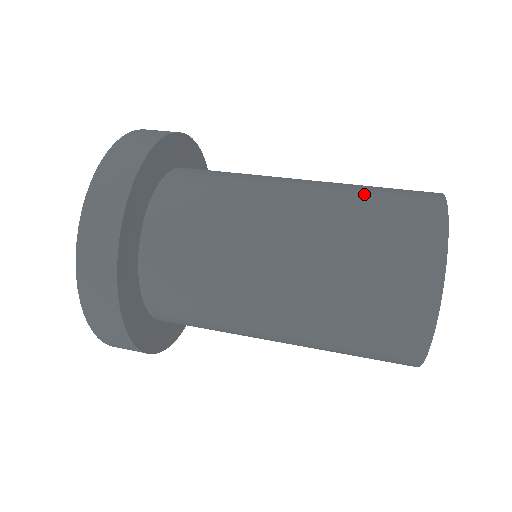
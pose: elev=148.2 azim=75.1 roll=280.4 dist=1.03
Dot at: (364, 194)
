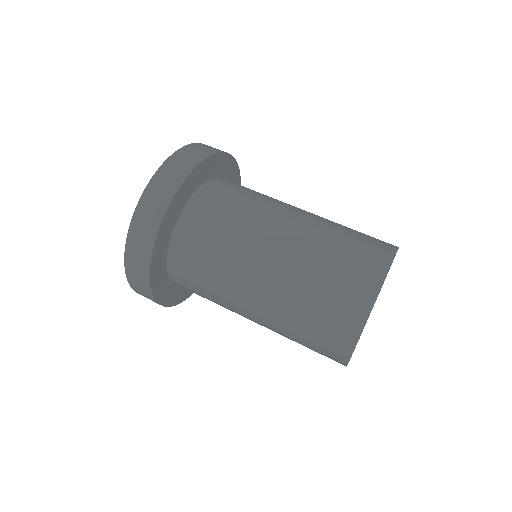
Dot at: (346, 227)
